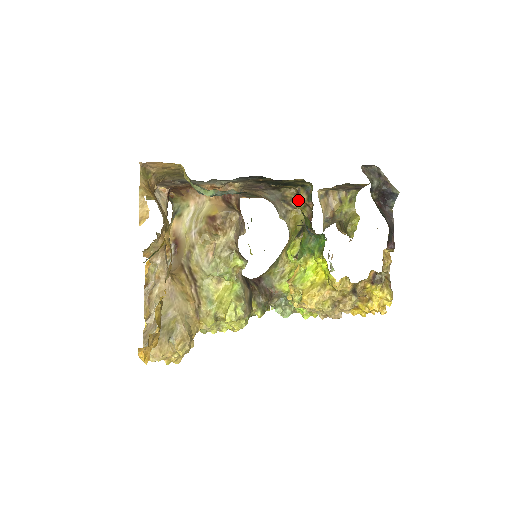
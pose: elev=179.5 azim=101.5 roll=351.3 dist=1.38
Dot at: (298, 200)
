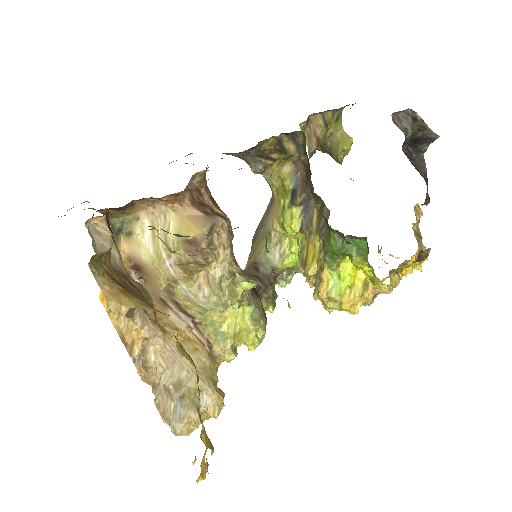
Dot at: (280, 150)
